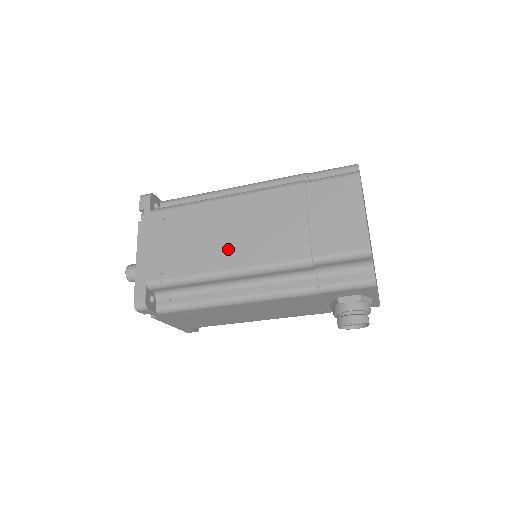
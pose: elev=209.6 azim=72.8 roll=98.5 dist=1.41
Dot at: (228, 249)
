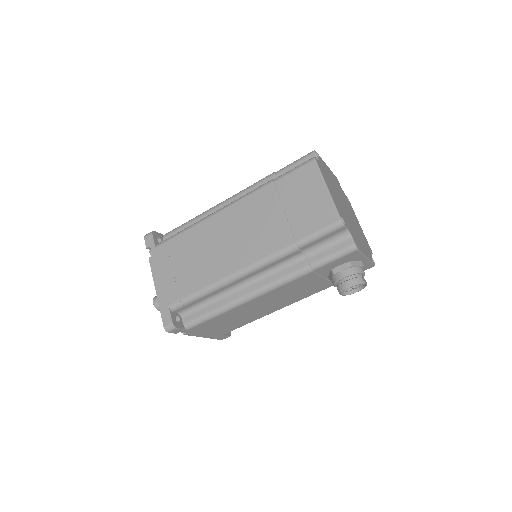
Dot at: (226, 258)
